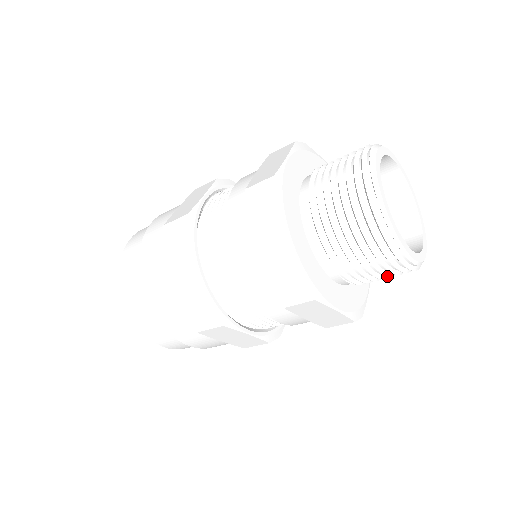
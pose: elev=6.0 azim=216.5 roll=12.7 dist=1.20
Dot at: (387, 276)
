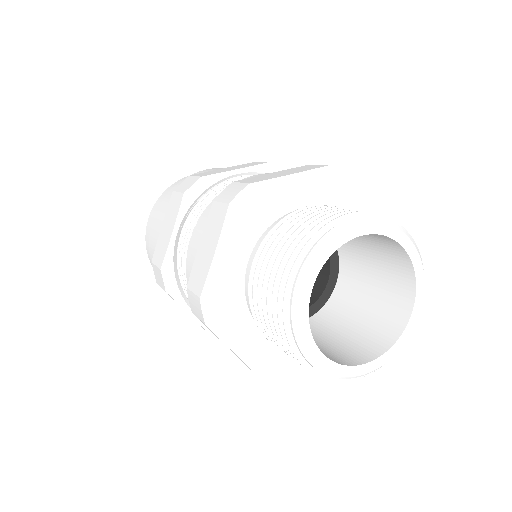
Dot at: occluded
